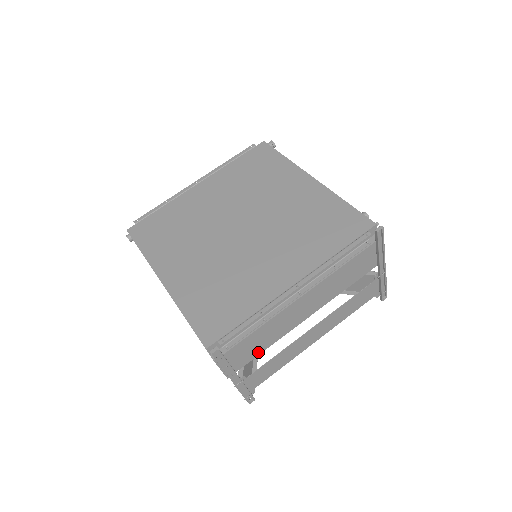
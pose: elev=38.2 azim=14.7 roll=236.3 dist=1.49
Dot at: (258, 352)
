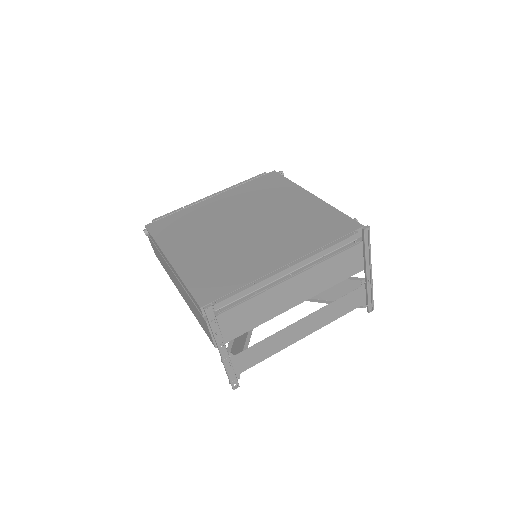
Dot at: (247, 328)
